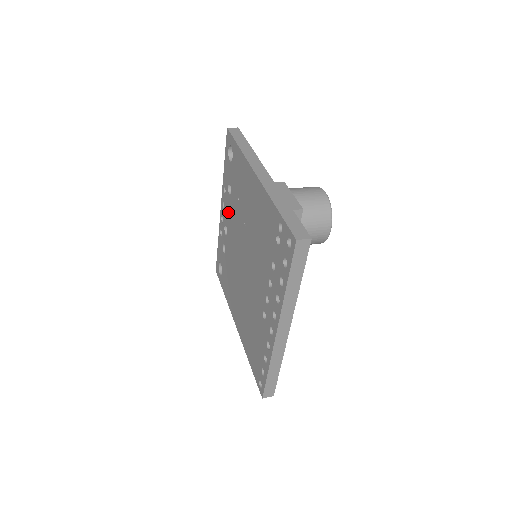
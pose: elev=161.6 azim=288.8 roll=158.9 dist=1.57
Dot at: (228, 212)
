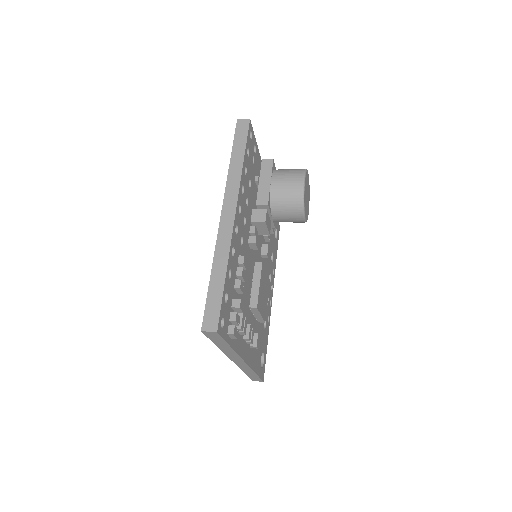
Dot at: occluded
